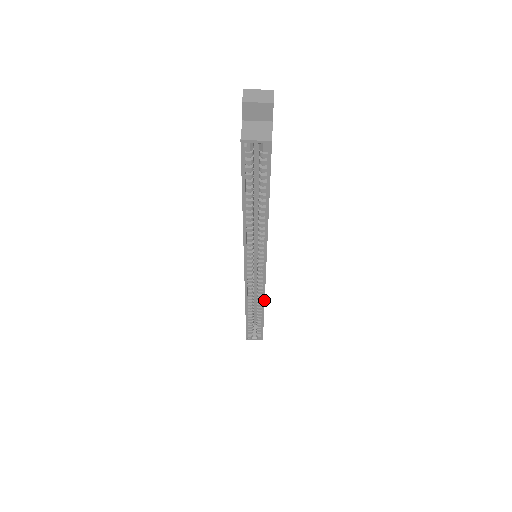
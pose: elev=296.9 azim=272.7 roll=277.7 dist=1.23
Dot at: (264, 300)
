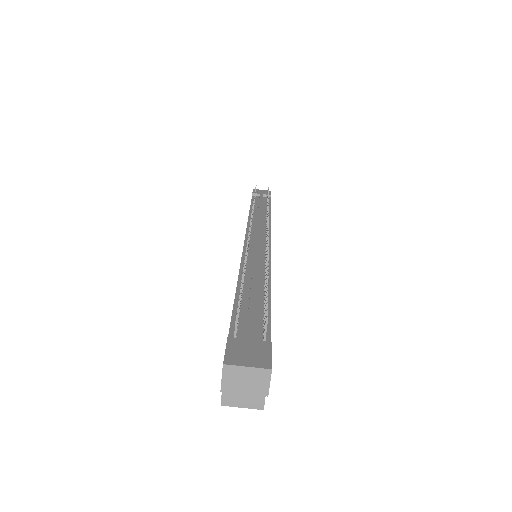
Dot at: occluded
